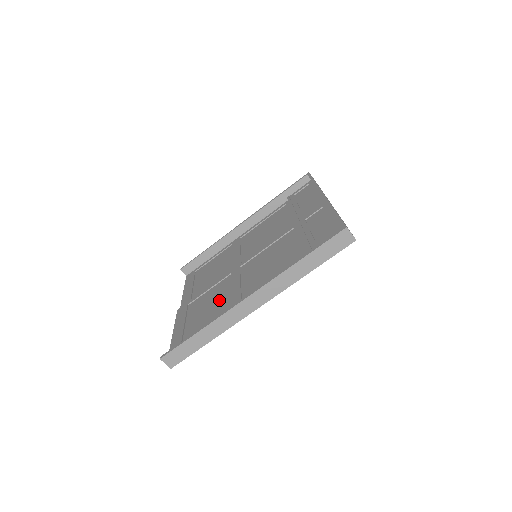
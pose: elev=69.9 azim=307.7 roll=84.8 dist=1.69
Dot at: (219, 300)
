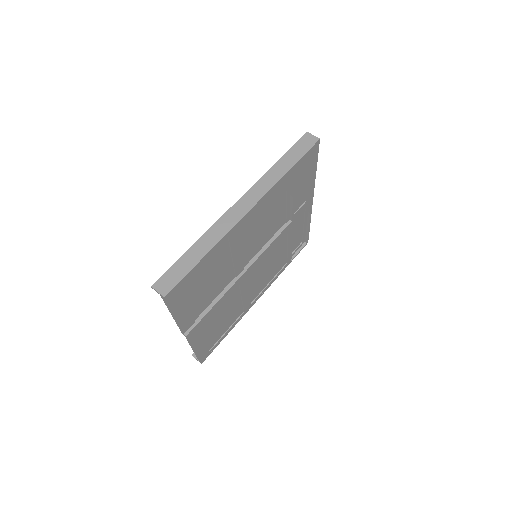
Dot at: (219, 269)
